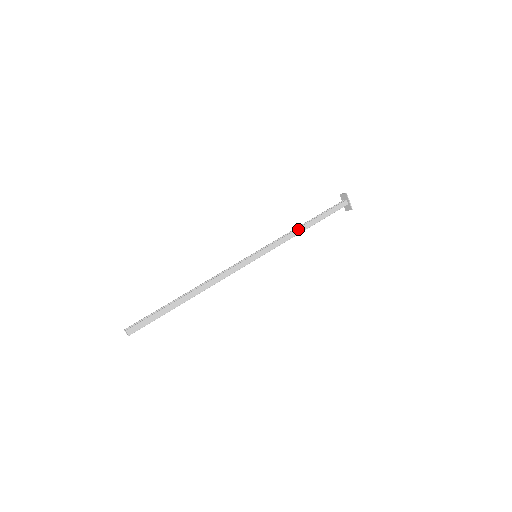
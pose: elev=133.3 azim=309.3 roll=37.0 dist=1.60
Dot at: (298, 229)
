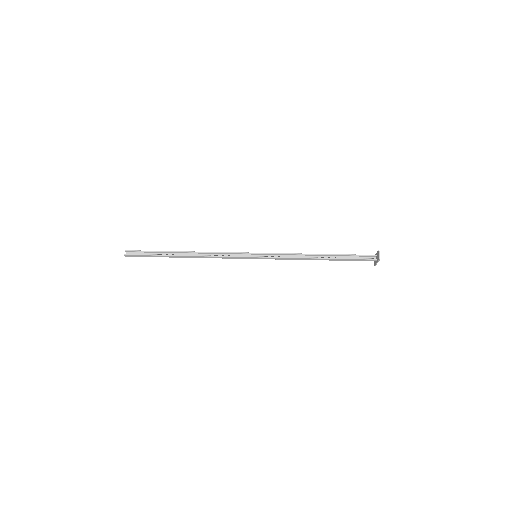
Dot at: (308, 258)
